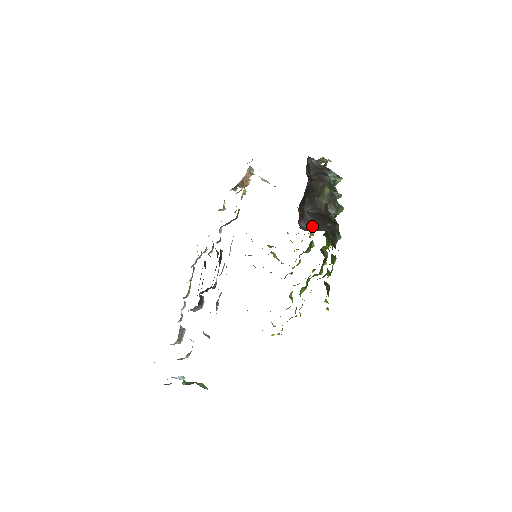
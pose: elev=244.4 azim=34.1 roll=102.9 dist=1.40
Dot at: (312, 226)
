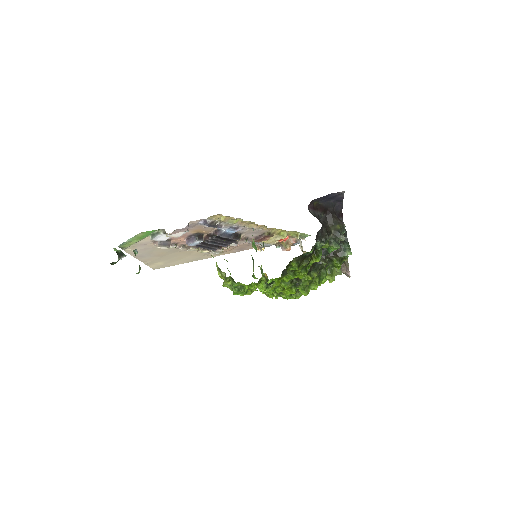
Dot at: (315, 216)
